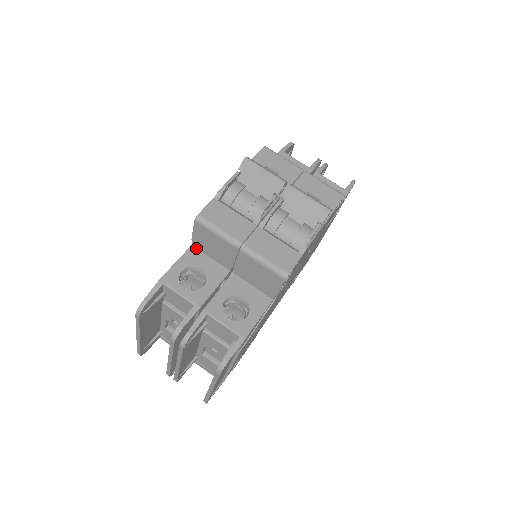
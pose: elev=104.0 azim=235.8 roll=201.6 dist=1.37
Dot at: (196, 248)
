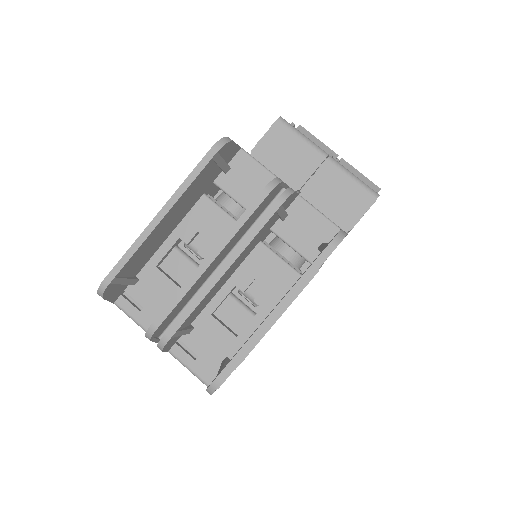
Dot at: occluded
